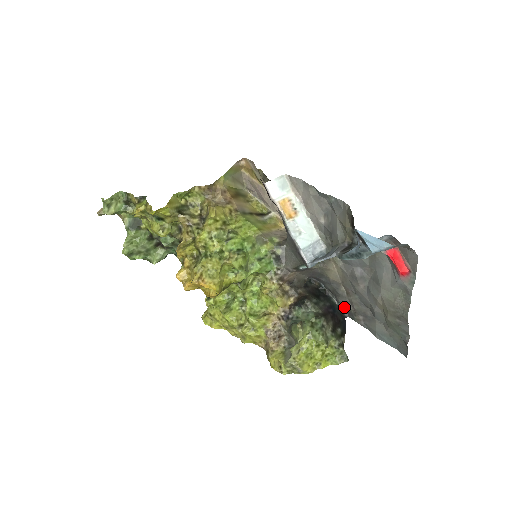
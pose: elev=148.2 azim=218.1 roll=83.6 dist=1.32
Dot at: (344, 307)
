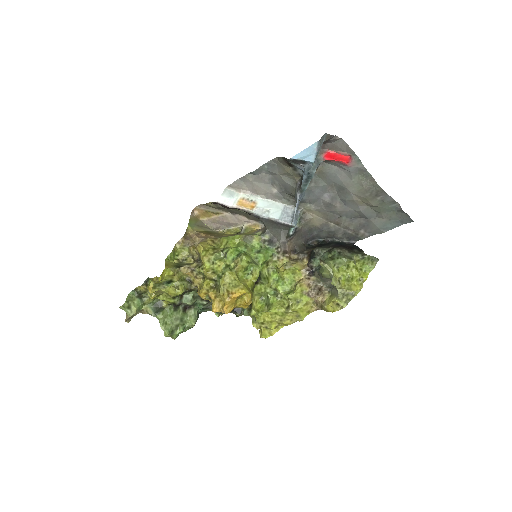
Dot at: (346, 238)
